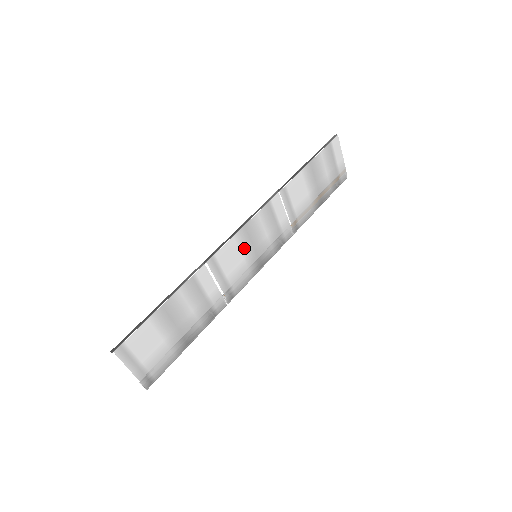
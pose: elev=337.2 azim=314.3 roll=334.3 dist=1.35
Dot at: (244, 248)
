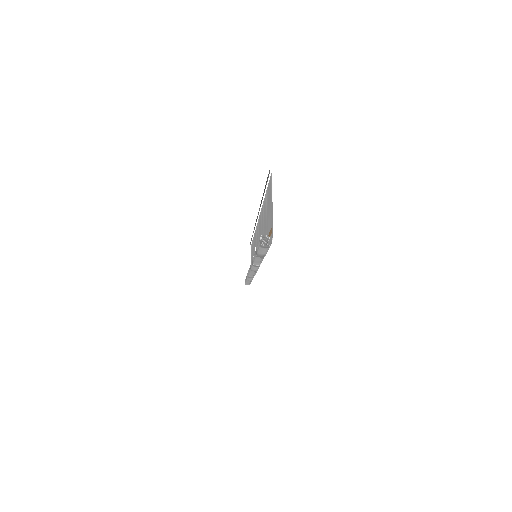
Dot at: occluded
